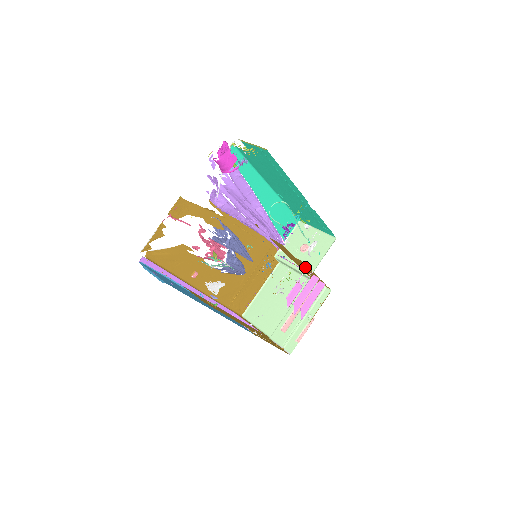
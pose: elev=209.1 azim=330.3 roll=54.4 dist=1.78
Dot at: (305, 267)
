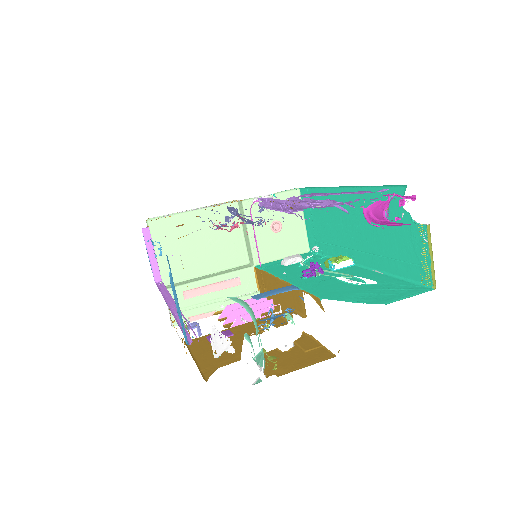
Dot at: (280, 301)
